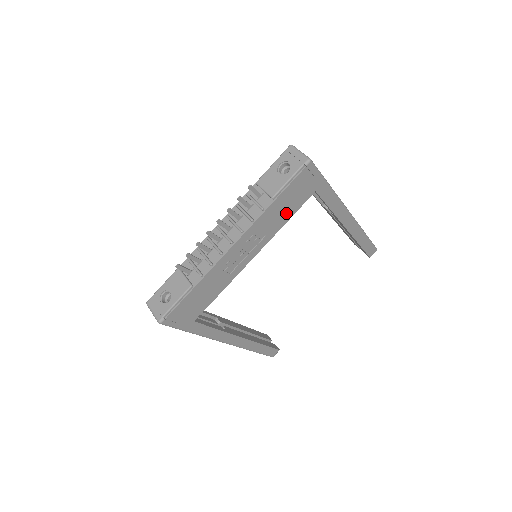
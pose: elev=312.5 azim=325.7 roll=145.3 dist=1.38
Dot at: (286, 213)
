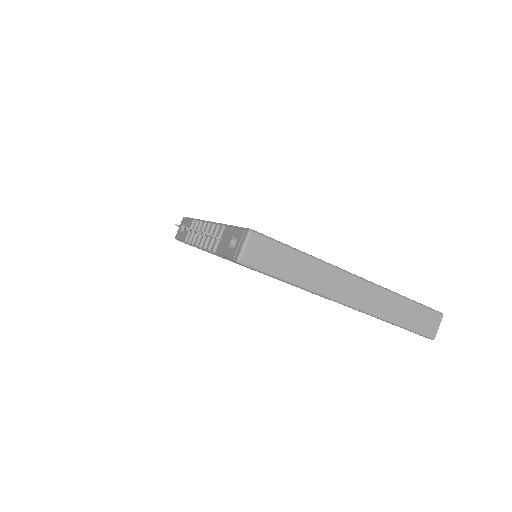
Dot at: occluded
